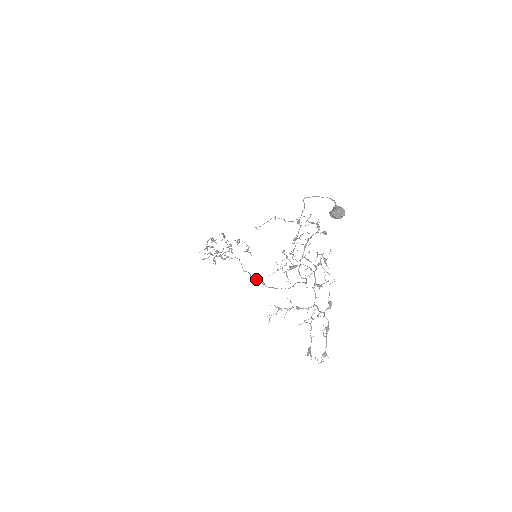
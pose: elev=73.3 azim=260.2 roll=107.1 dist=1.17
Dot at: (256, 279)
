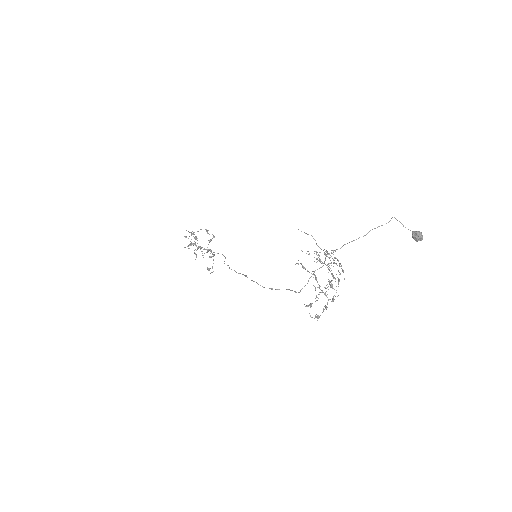
Dot at: occluded
